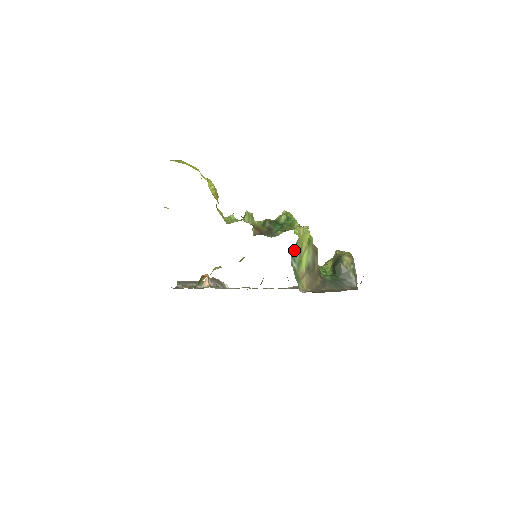
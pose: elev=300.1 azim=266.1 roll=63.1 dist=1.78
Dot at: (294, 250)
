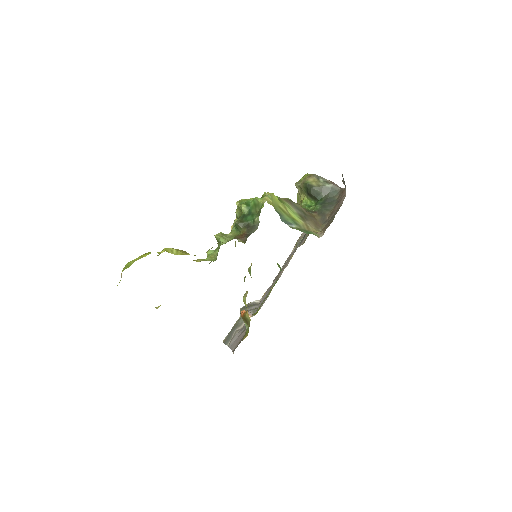
Dot at: (281, 218)
